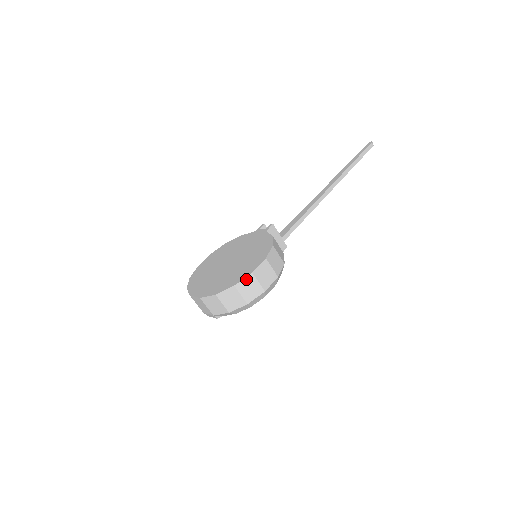
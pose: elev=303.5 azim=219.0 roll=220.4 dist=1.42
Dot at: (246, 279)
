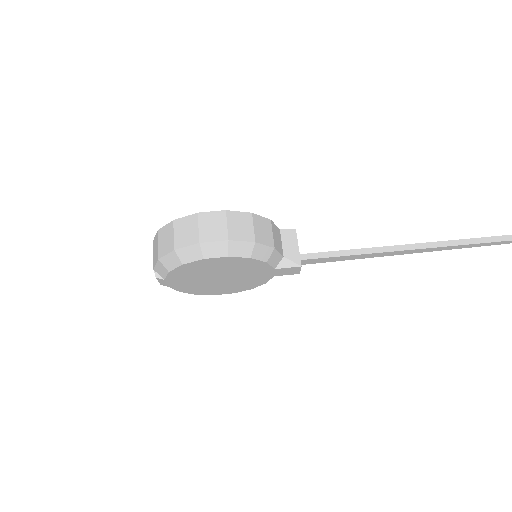
Dot at: (188, 218)
